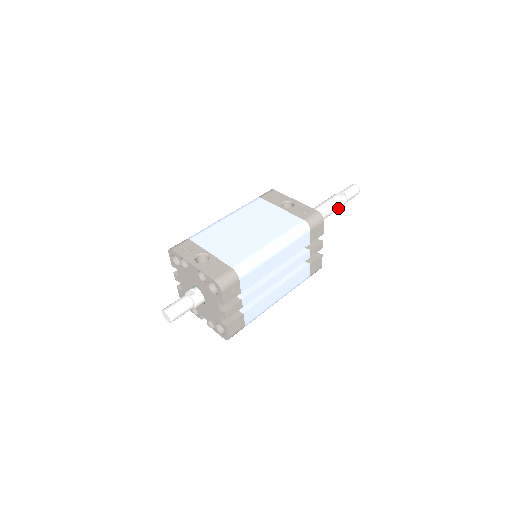
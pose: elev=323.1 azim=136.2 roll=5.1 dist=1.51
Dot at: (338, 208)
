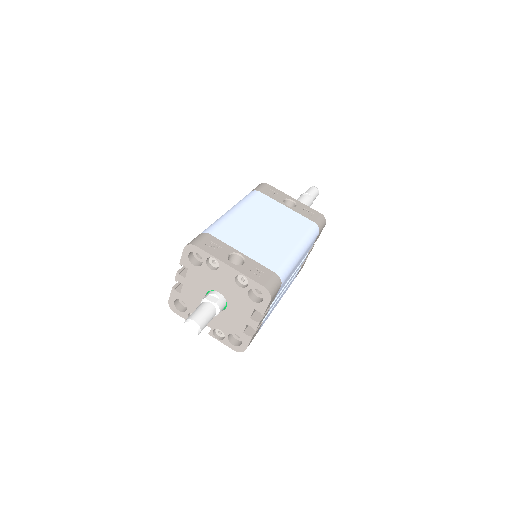
Dot at: occluded
